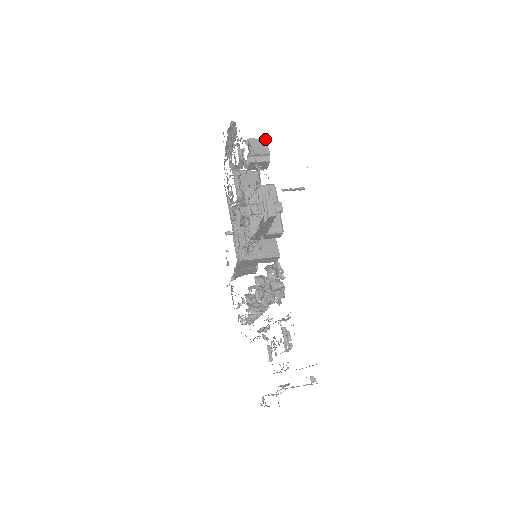
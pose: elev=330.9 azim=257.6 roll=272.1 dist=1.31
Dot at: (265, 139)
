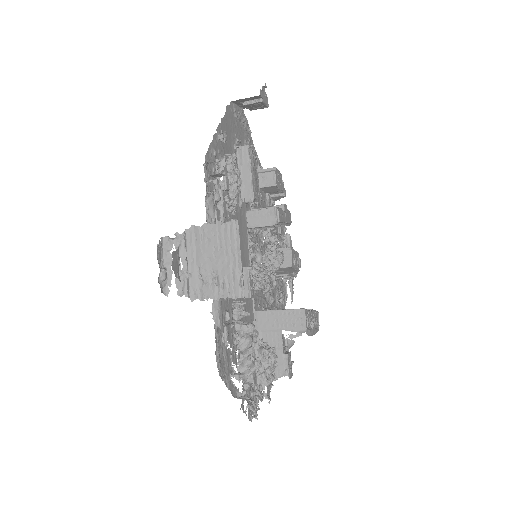
Dot at: (279, 172)
